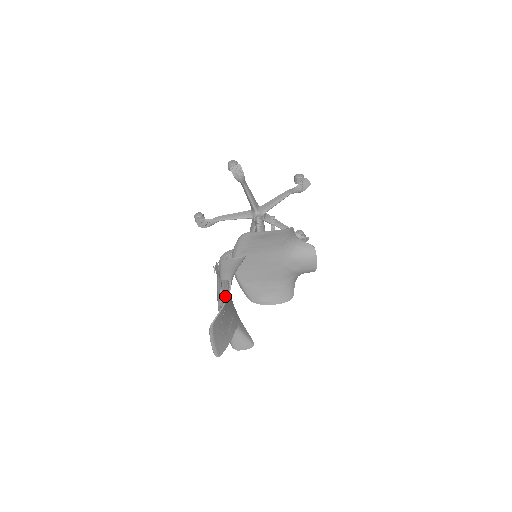
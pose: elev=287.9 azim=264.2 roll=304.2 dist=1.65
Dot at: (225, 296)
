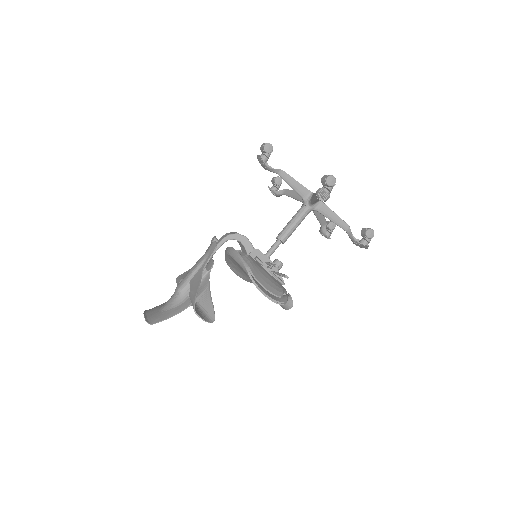
Dot at: (187, 293)
